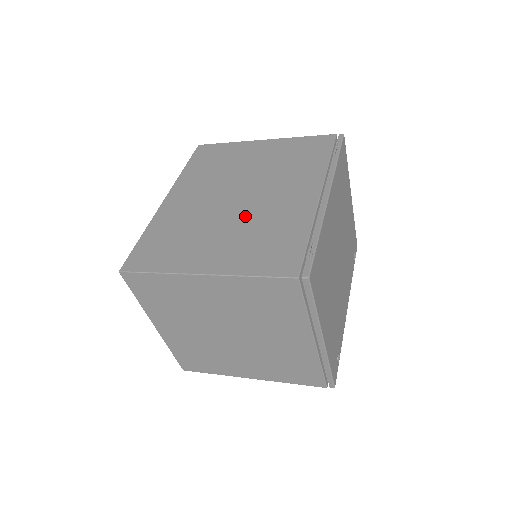
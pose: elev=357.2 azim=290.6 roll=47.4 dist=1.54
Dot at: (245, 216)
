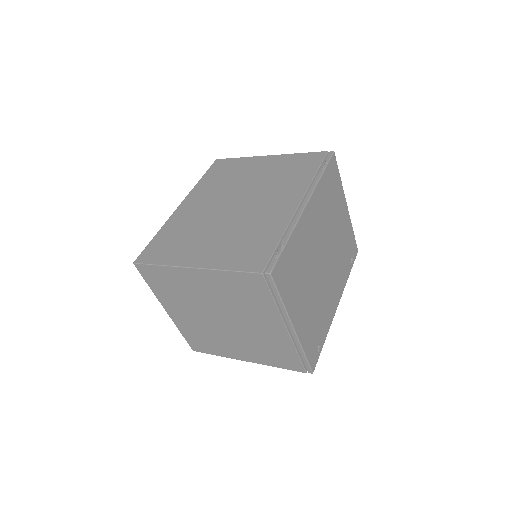
Dot at: (236, 221)
